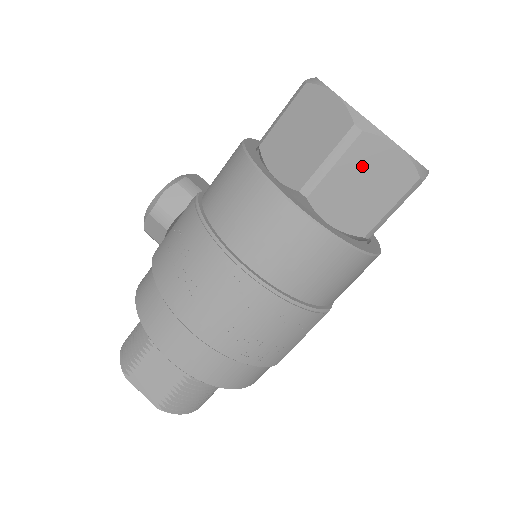
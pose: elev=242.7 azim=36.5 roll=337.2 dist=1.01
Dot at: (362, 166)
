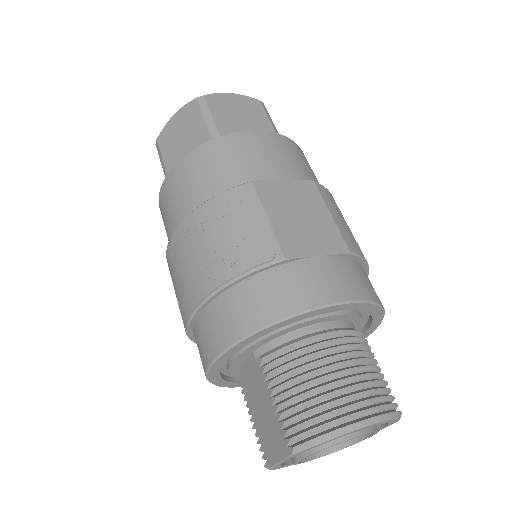
Dot at: (172, 140)
